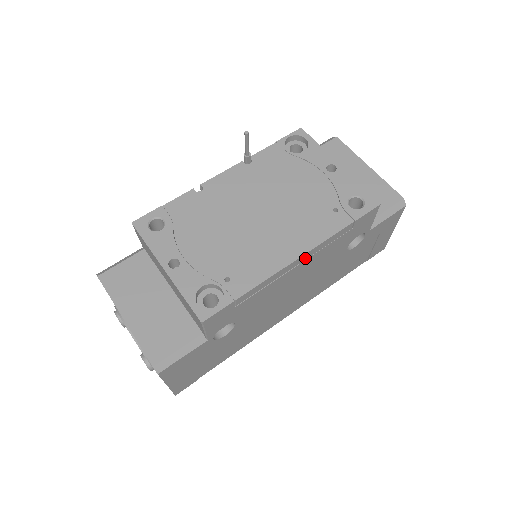
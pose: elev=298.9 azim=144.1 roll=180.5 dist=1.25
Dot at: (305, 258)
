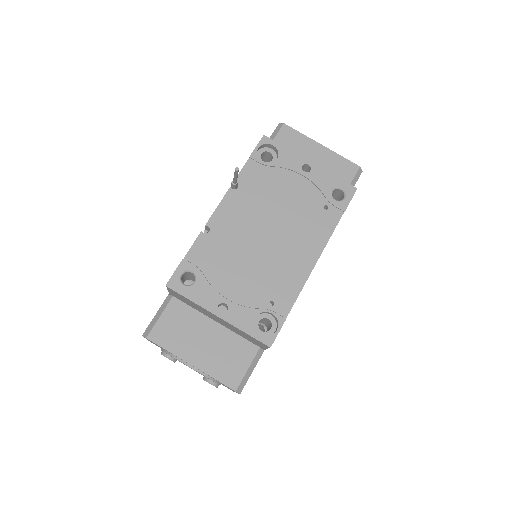
Dot at: occluded
